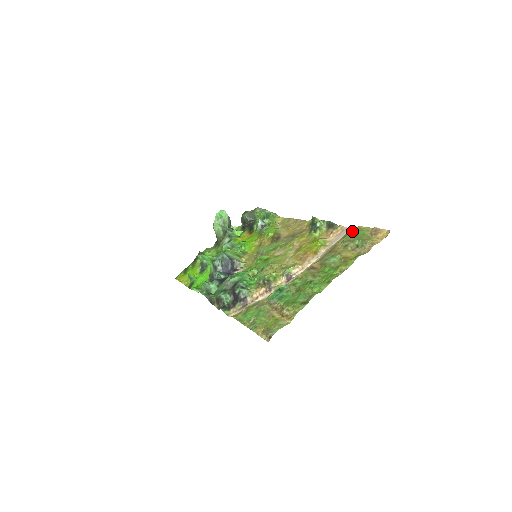
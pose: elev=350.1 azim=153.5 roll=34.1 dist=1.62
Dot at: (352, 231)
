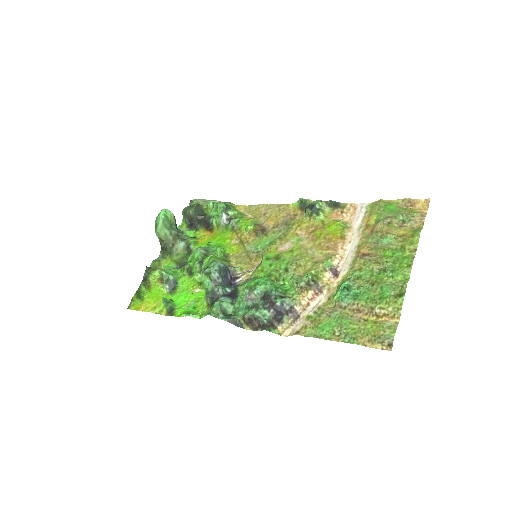
Dot at: (380, 206)
